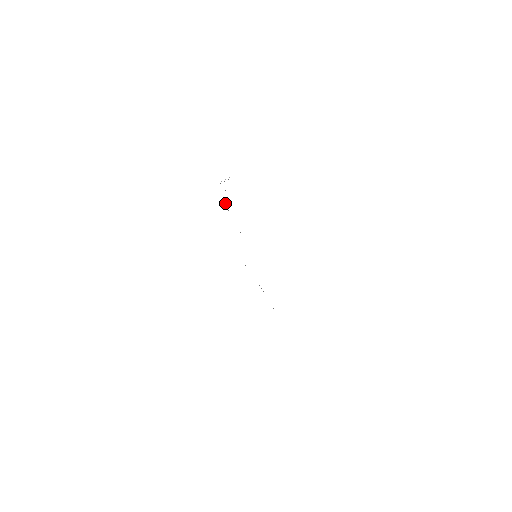
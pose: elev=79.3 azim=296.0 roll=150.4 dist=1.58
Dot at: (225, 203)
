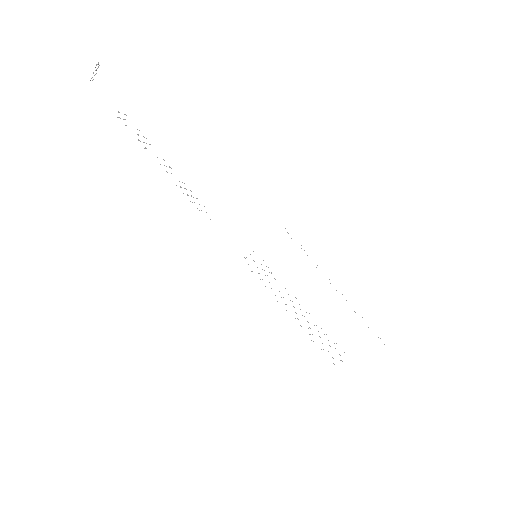
Dot at: occluded
